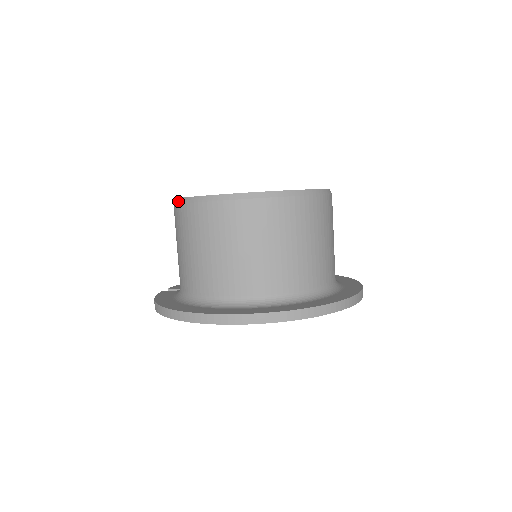
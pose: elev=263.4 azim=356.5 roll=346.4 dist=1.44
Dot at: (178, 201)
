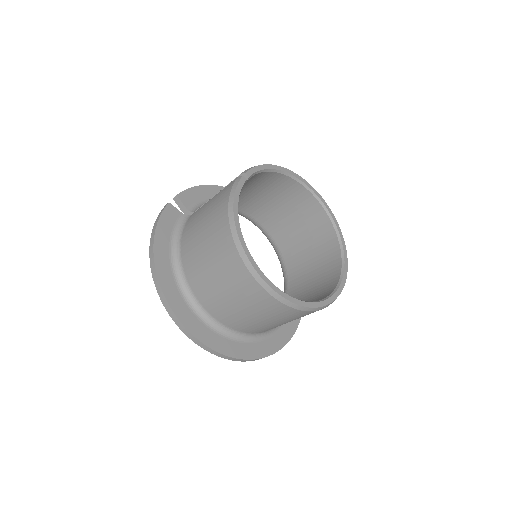
Dot at: (231, 219)
